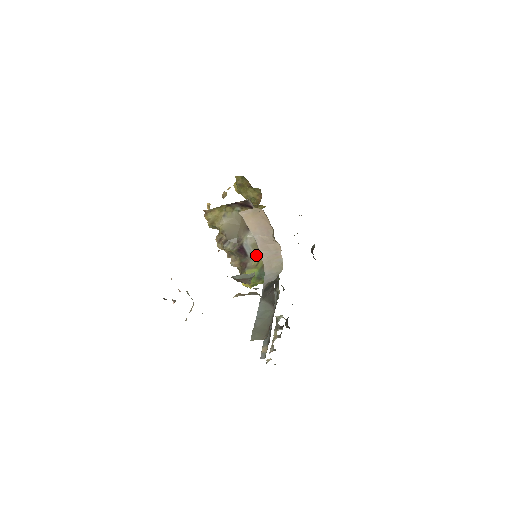
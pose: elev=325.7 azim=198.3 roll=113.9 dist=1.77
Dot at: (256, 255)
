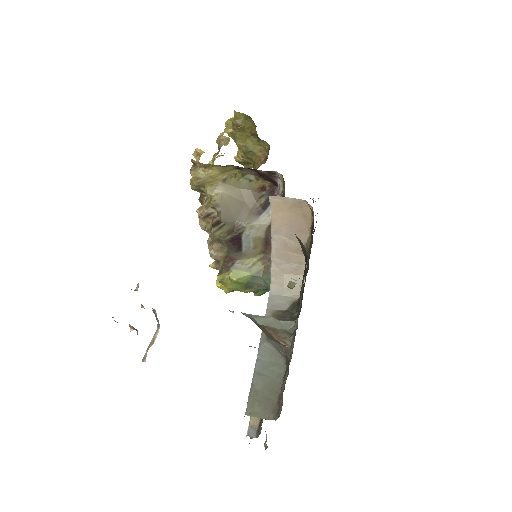
Dot at: (254, 253)
